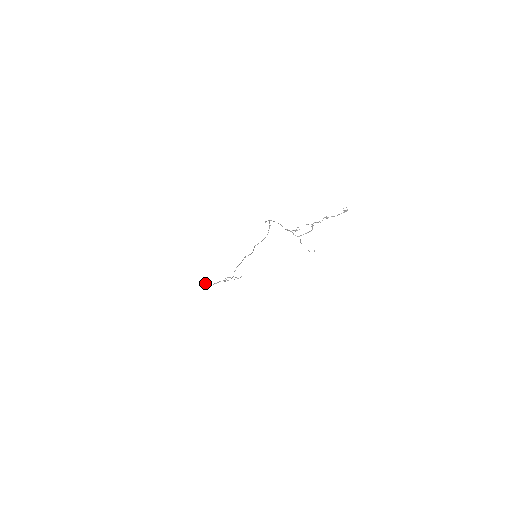
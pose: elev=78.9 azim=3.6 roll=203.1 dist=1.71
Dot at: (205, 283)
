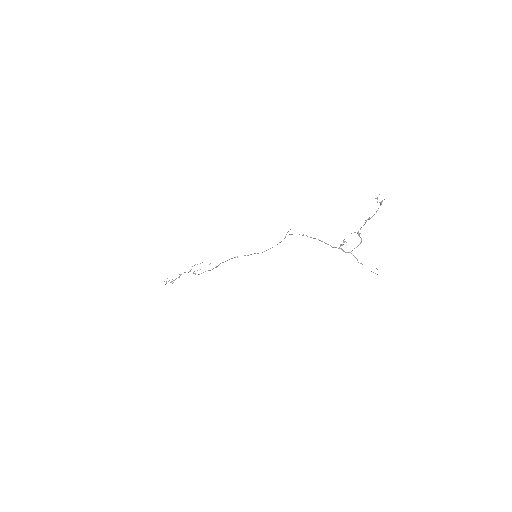
Dot at: occluded
